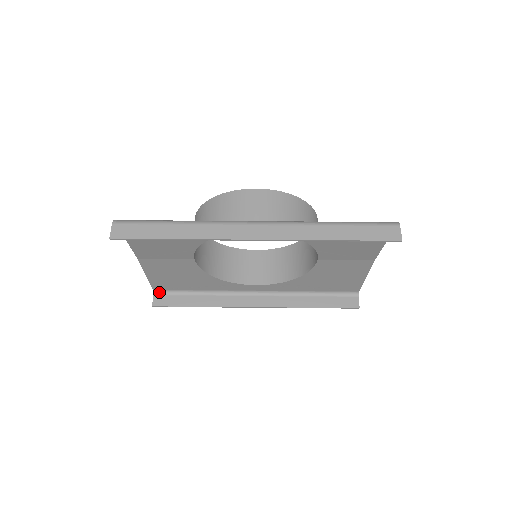
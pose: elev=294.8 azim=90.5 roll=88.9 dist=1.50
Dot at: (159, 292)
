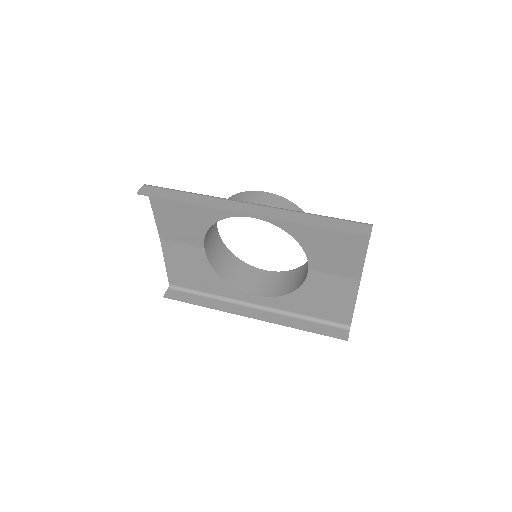
Dot at: (173, 287)
